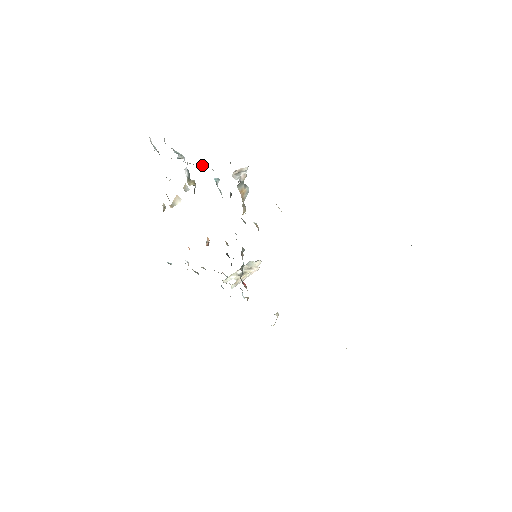
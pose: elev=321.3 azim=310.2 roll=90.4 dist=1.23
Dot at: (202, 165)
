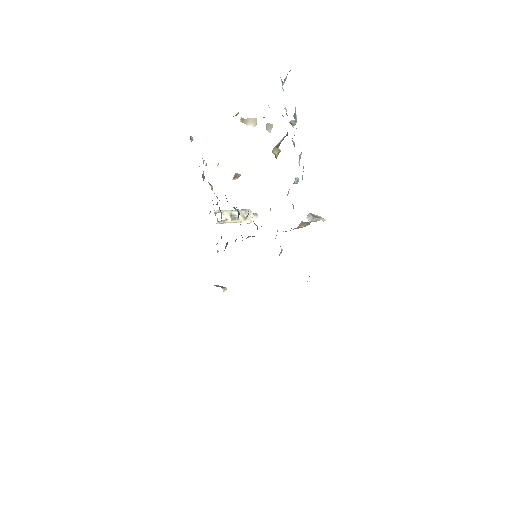
Dot at: (300, 158)
